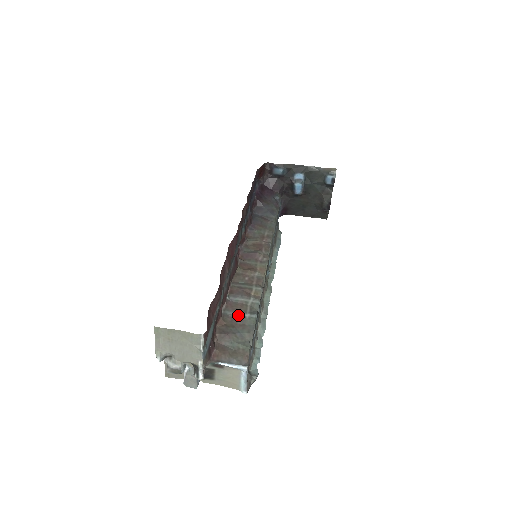
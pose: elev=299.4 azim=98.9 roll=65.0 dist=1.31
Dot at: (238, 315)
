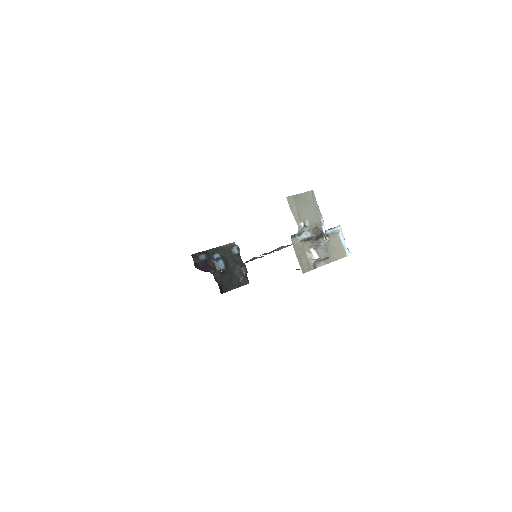
Dot at: occluded
